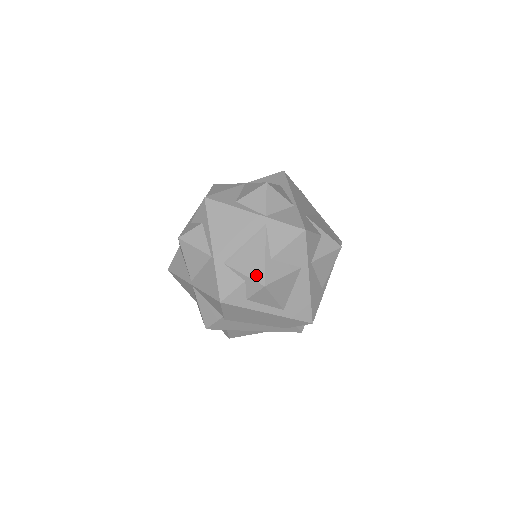
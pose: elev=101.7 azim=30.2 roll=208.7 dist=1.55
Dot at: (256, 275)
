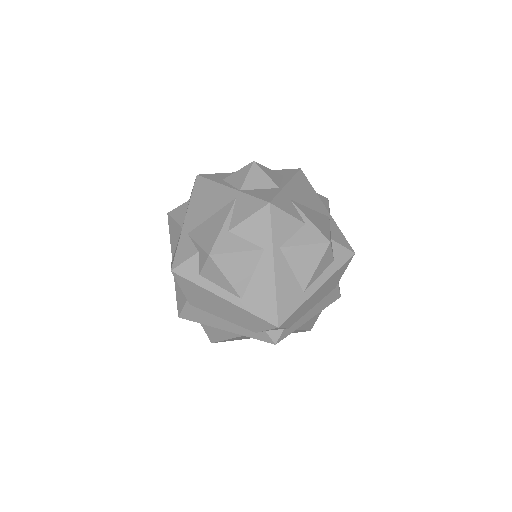
Dot at: (207, 244)
